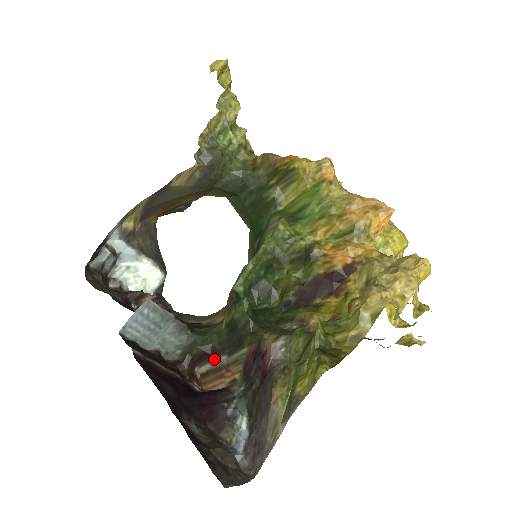
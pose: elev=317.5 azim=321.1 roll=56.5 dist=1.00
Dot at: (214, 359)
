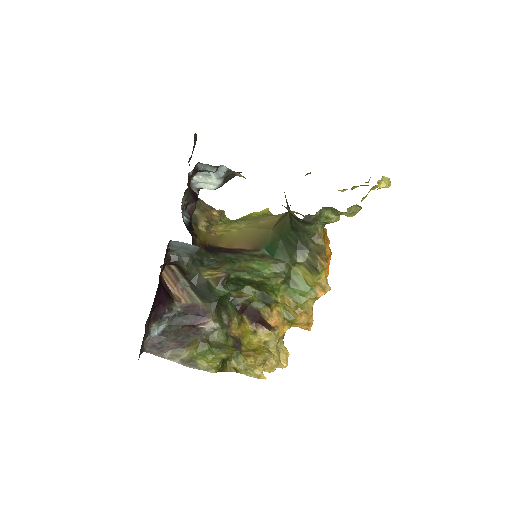
Dot at: (184, 277)
